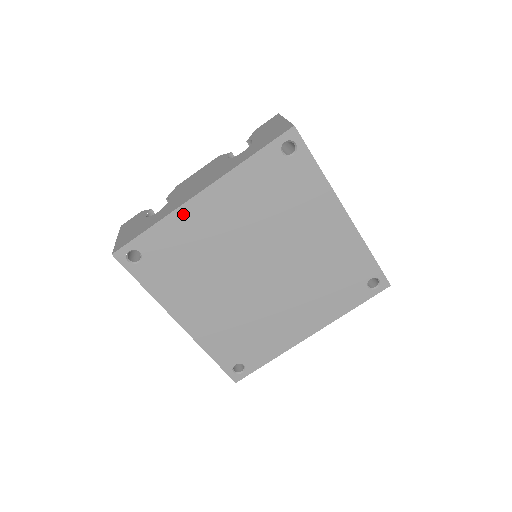
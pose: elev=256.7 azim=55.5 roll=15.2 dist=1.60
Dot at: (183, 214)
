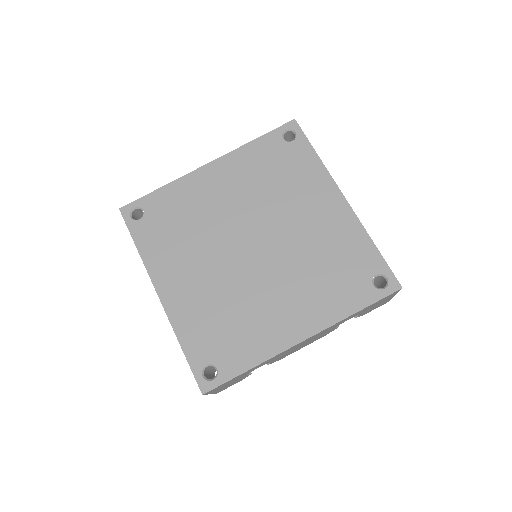
Dot at: (189, 180)
